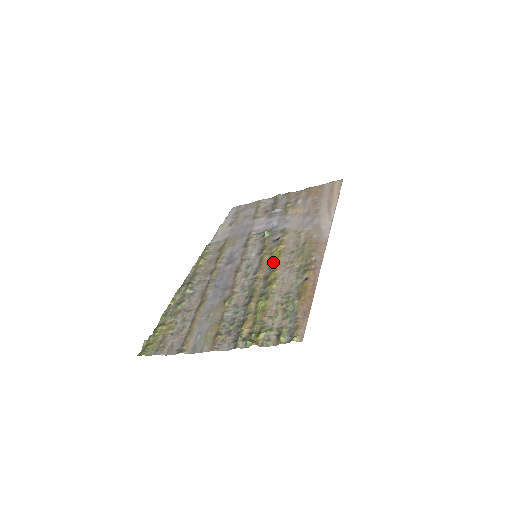
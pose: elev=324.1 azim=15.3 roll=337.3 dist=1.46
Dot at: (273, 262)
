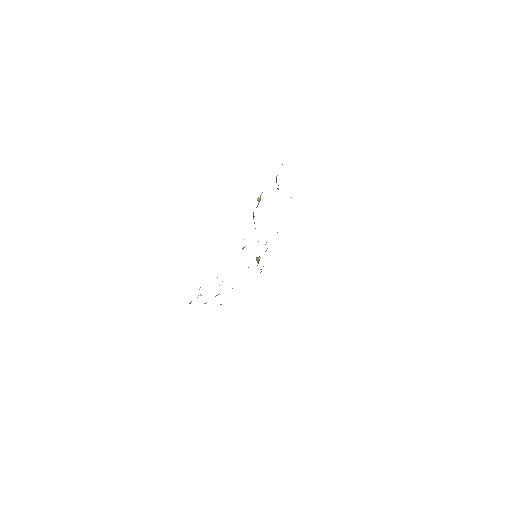
Dot at: occluded
